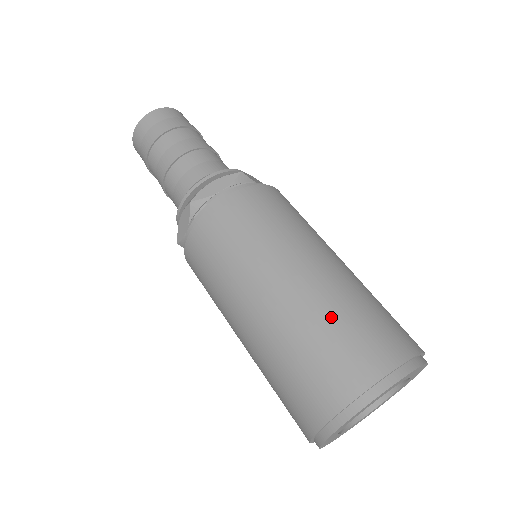
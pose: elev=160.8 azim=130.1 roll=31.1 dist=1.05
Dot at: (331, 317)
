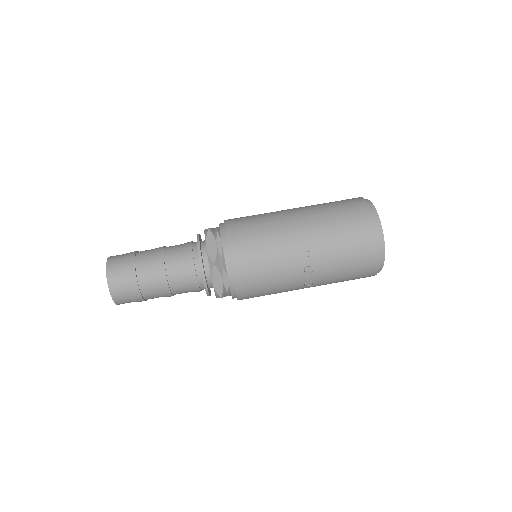
Dot at: occluded
